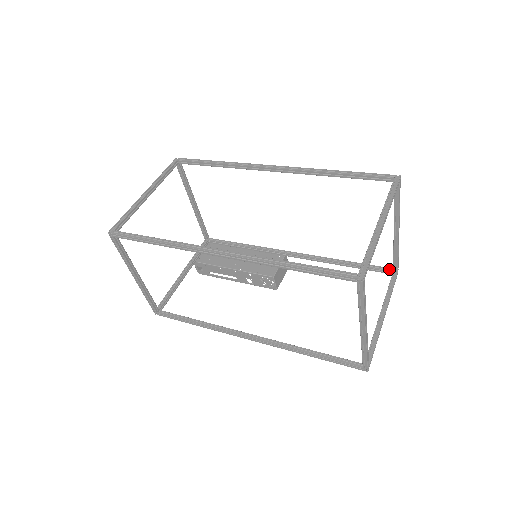
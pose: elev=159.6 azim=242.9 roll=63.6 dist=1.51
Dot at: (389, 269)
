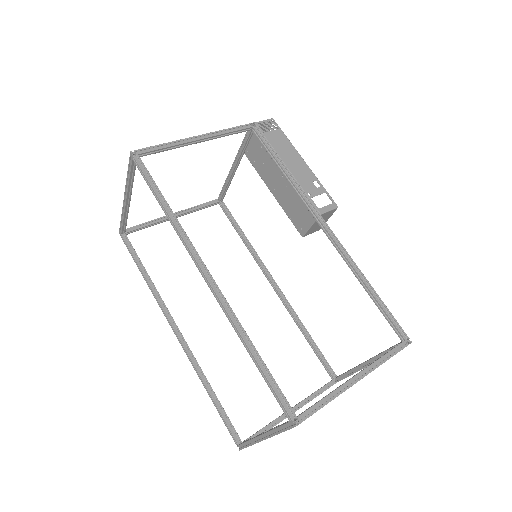
Dot at: (401, 335)
